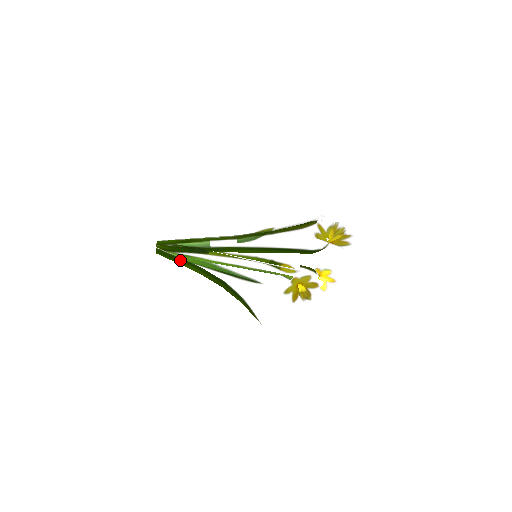
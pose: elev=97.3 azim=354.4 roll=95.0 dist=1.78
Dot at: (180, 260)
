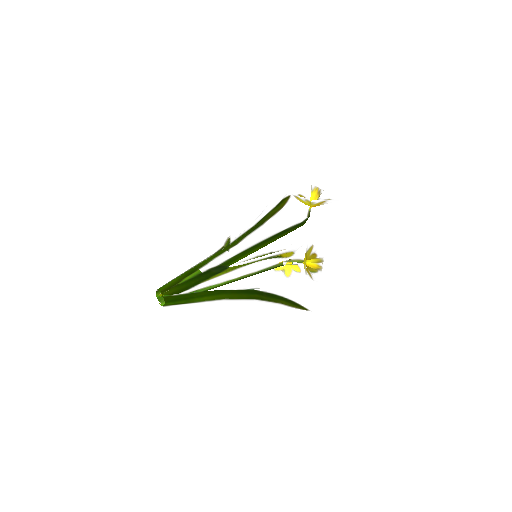
Dot at: (199, 295)
